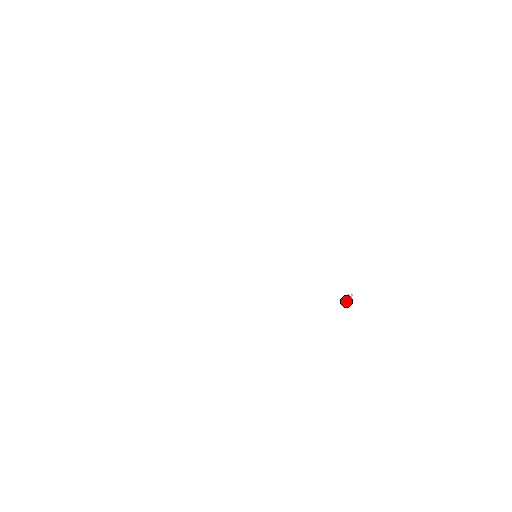
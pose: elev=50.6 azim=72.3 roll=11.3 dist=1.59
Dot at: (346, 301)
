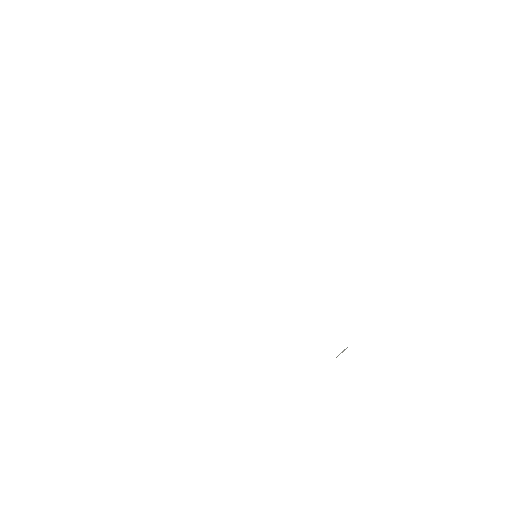
Dot at: occluded
